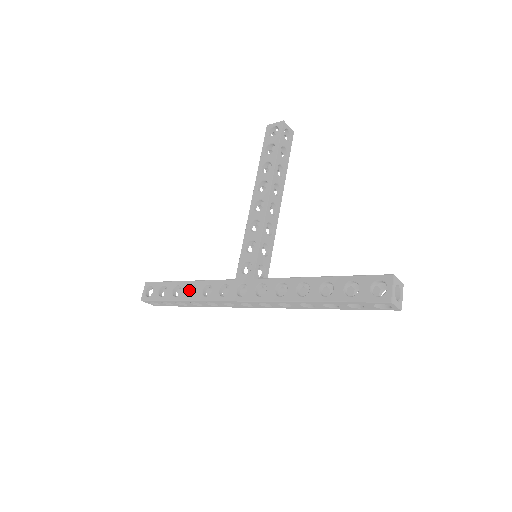
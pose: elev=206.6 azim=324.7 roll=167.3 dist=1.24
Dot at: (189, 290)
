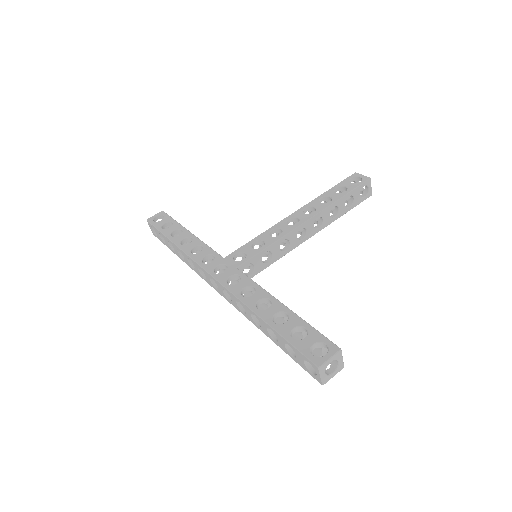
Dot at: (185, 240)
